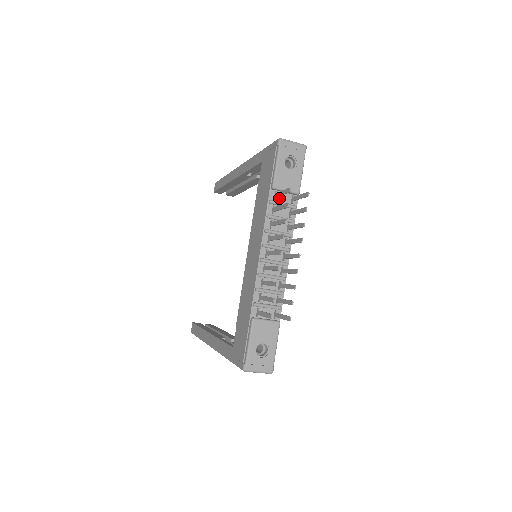
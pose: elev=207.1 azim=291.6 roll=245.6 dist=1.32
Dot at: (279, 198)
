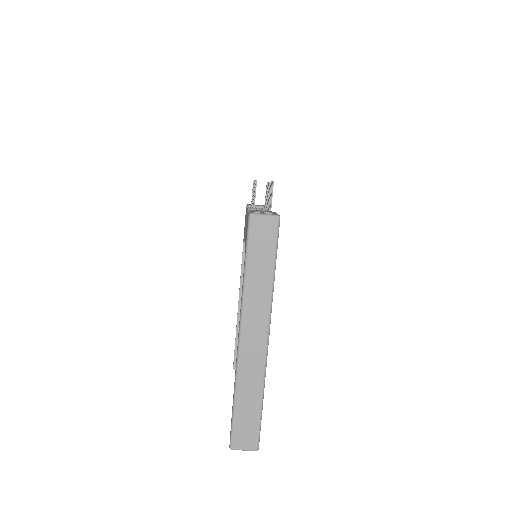
Dot at: occluded
